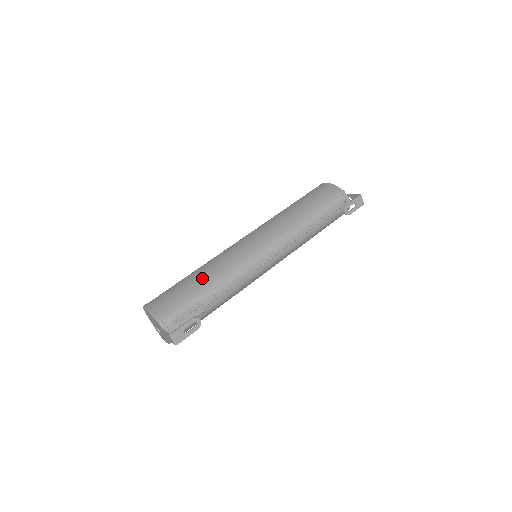
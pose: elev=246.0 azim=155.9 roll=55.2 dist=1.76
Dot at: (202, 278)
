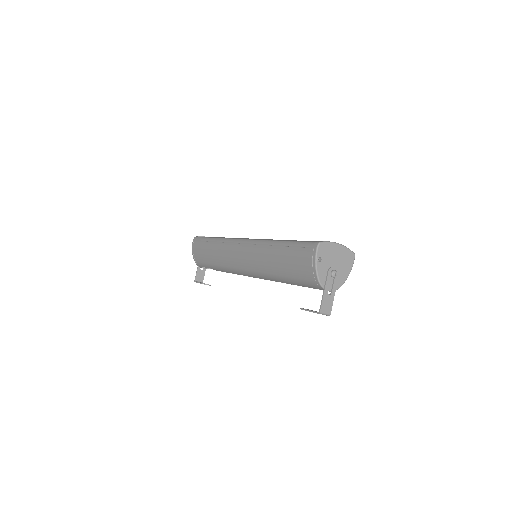
Dot at: (212, 257)
